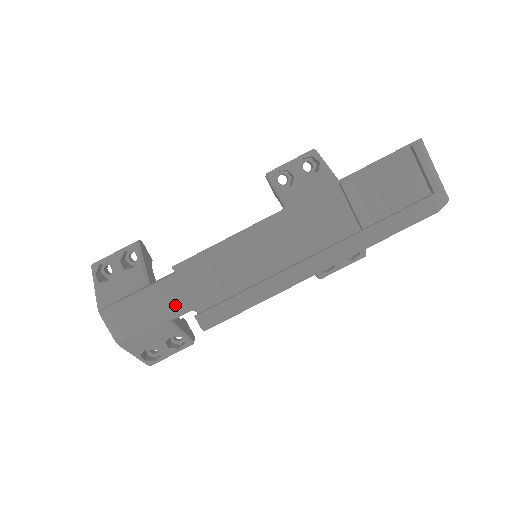
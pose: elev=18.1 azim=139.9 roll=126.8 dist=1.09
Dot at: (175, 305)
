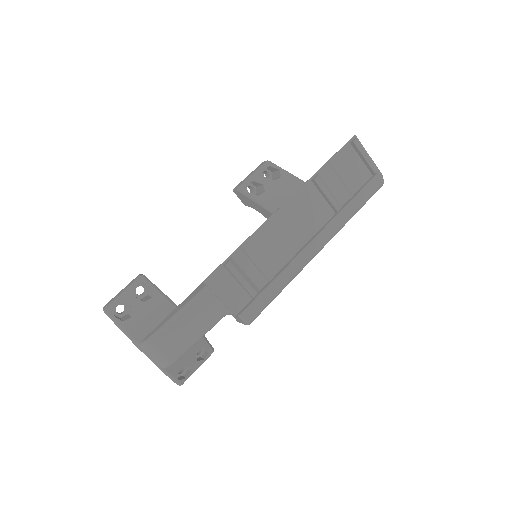
Dot at: (212, 314)
